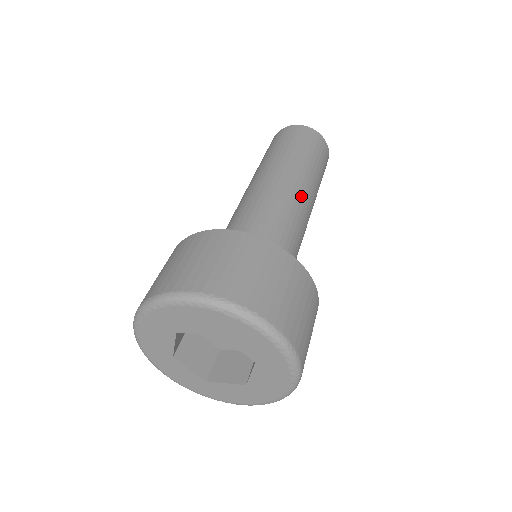
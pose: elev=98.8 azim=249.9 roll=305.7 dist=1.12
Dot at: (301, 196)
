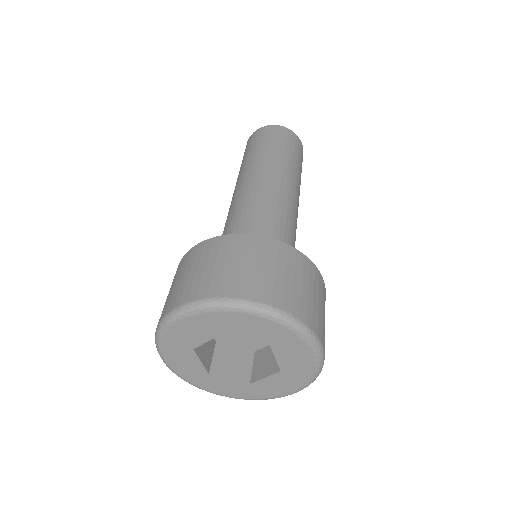
Dot at: (297, 208)
